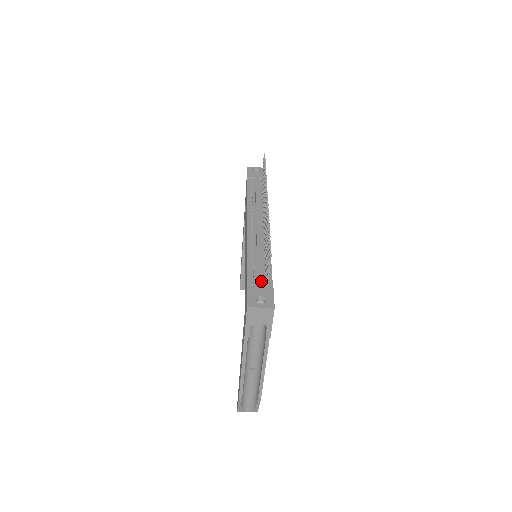
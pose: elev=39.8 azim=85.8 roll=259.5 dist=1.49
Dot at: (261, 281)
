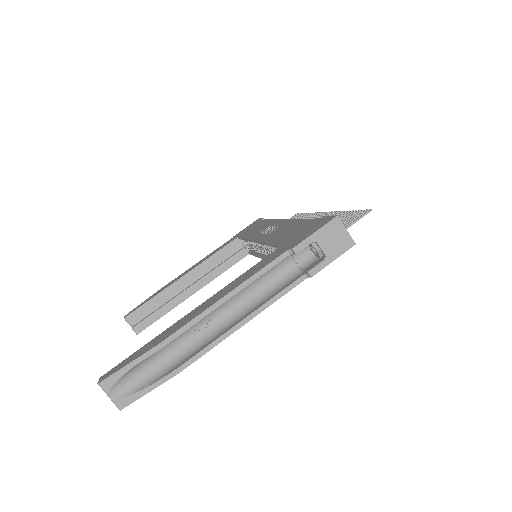
Dot at: occluded
